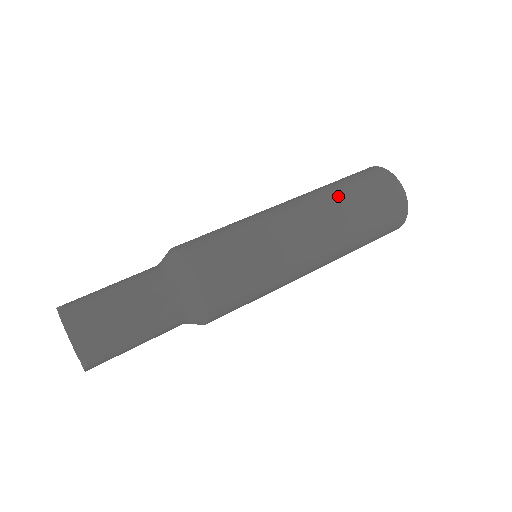
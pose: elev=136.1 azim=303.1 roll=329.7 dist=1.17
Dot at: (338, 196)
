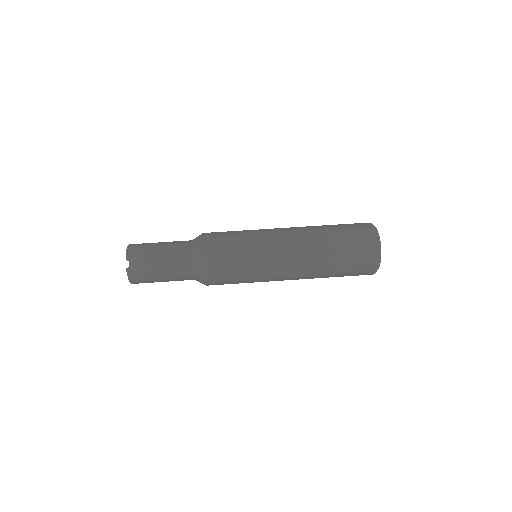
Dot at: (325, 268)
